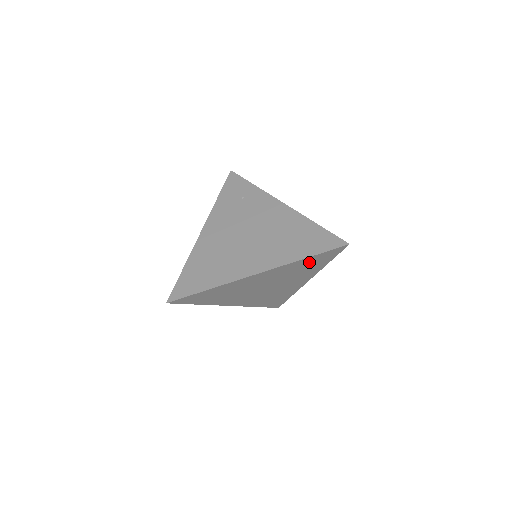
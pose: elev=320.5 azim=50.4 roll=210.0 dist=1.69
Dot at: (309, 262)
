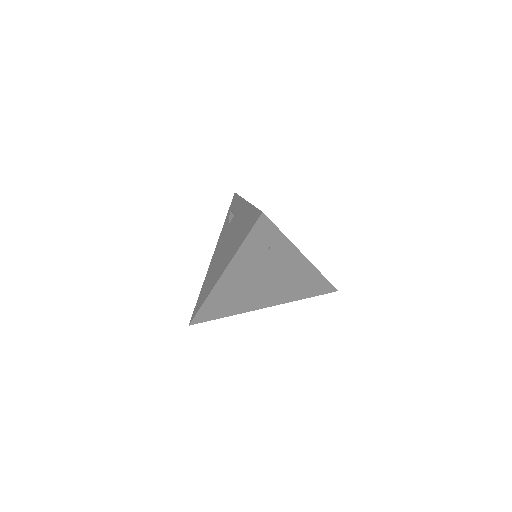
Dot at: occluded
